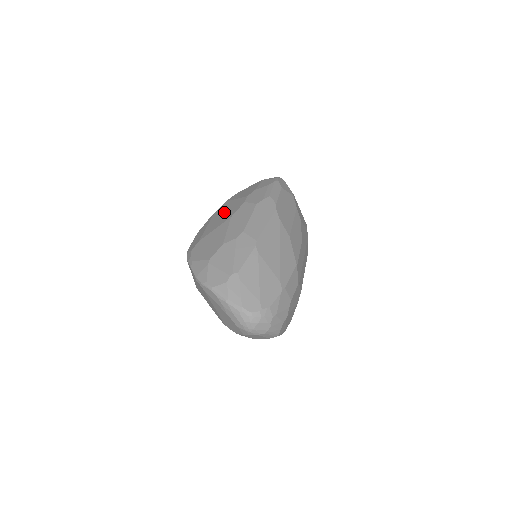
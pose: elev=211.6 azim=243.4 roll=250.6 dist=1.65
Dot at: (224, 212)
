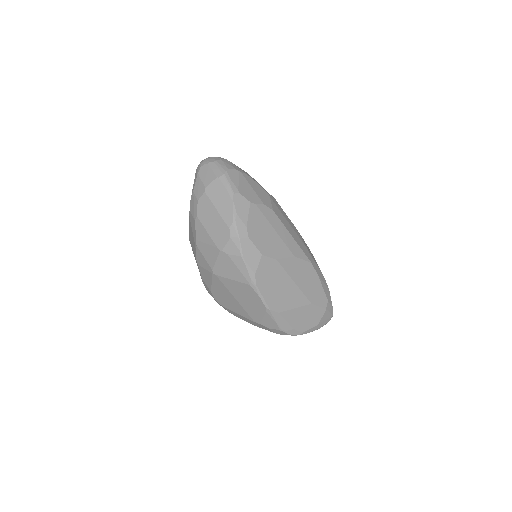
Dot at: occluded
